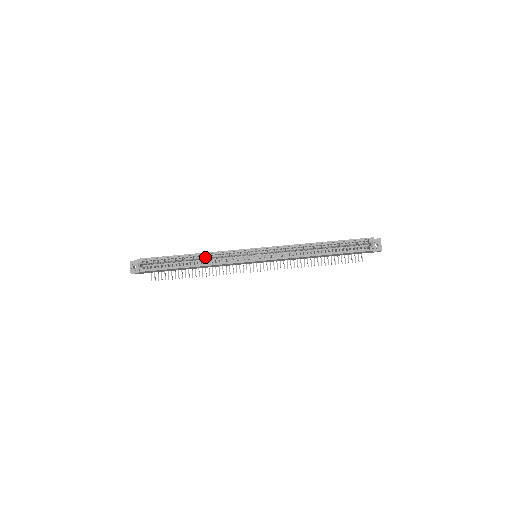
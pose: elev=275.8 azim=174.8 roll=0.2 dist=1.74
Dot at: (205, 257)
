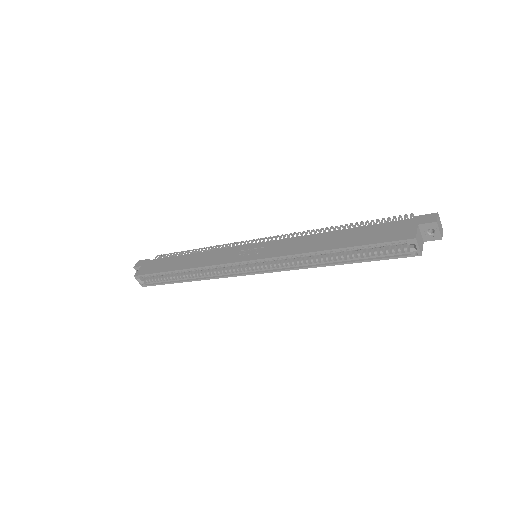
Dot at: occluded
